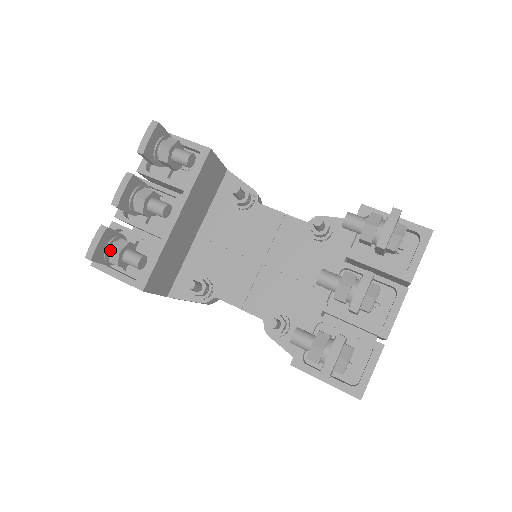
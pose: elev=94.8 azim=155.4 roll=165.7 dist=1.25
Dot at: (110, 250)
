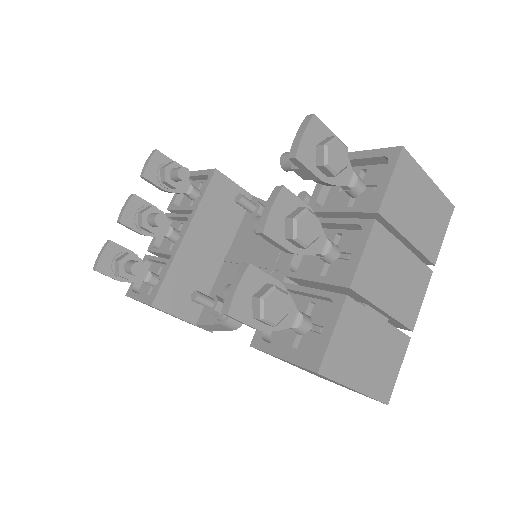
Dot at: (114, 262)
